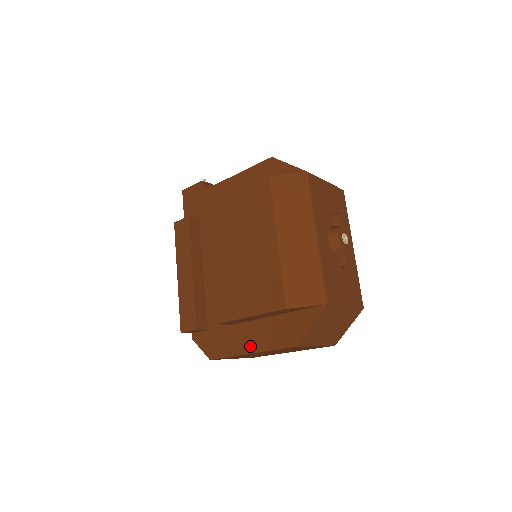
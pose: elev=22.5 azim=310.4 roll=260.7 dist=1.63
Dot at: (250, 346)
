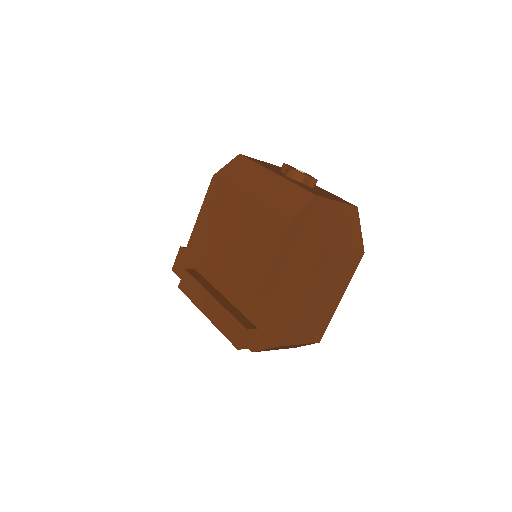
Dot at: (295, 293)
